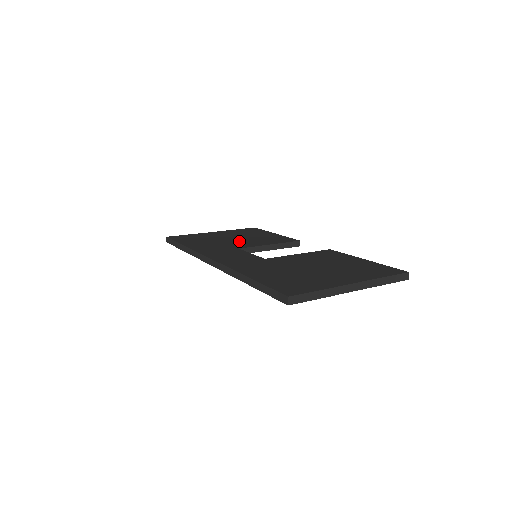
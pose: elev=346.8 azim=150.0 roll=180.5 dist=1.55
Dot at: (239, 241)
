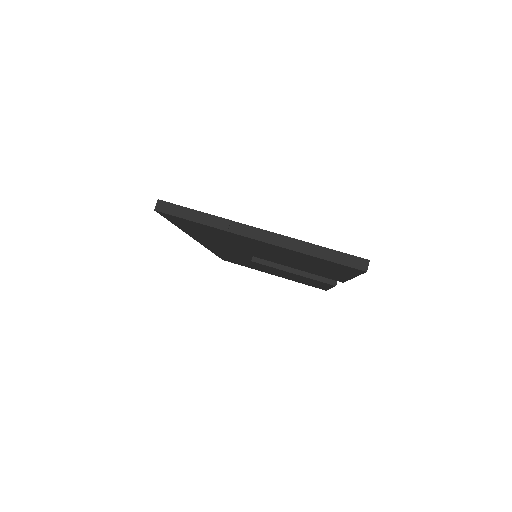
Dot at: occluded
